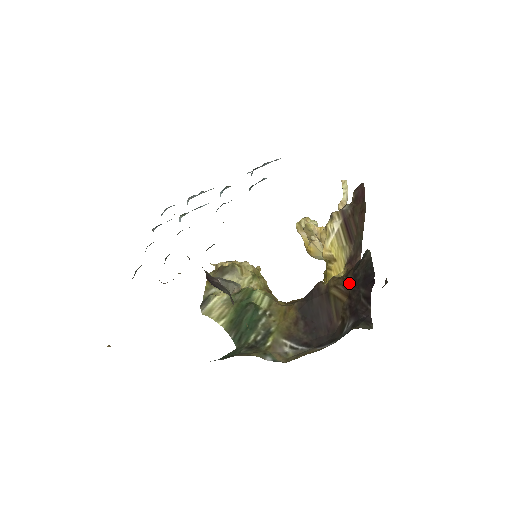
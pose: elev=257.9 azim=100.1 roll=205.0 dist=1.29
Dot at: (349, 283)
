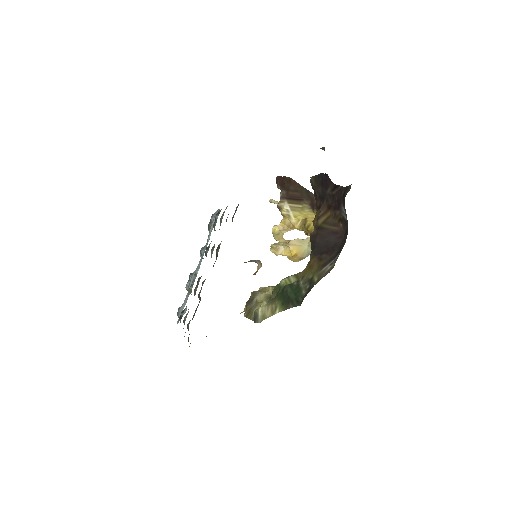
Dot at: (321, 204)
